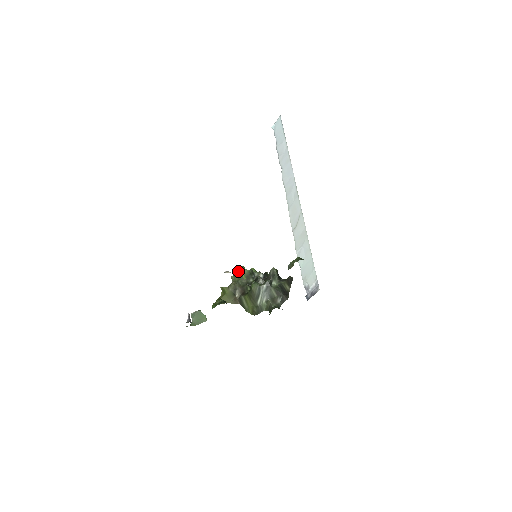
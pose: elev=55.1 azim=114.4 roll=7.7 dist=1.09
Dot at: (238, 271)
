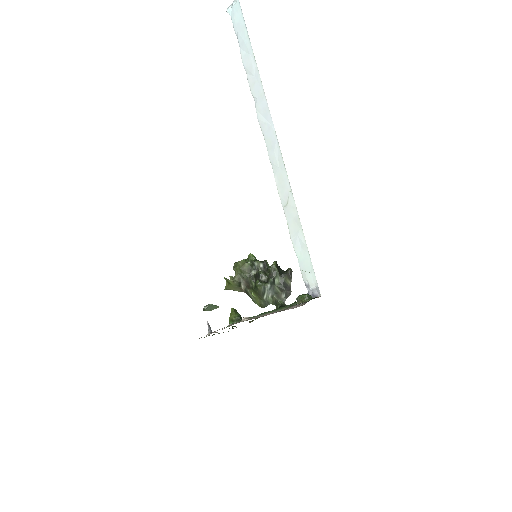
Dot at: (239, 265)
